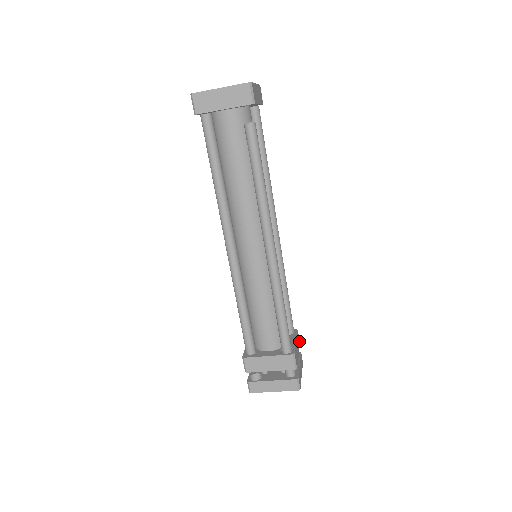
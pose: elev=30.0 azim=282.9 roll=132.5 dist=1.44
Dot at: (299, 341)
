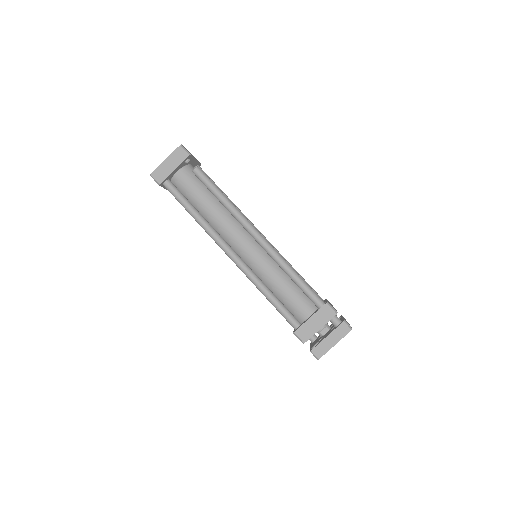
Dot at: occluded
